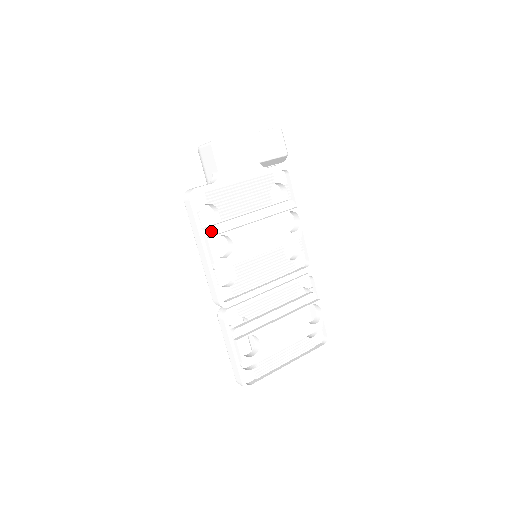
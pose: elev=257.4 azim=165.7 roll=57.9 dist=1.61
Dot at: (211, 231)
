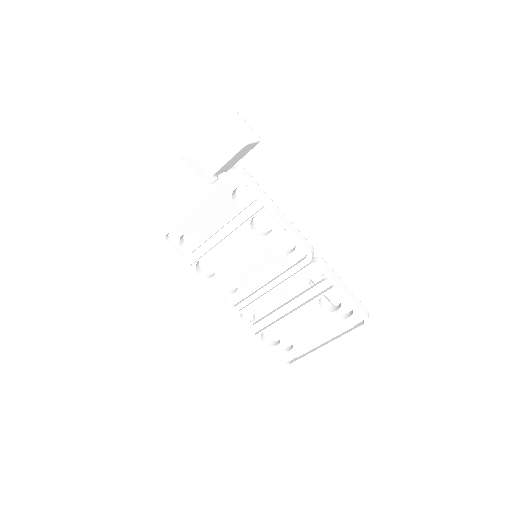
Dot at: (193, 258)
